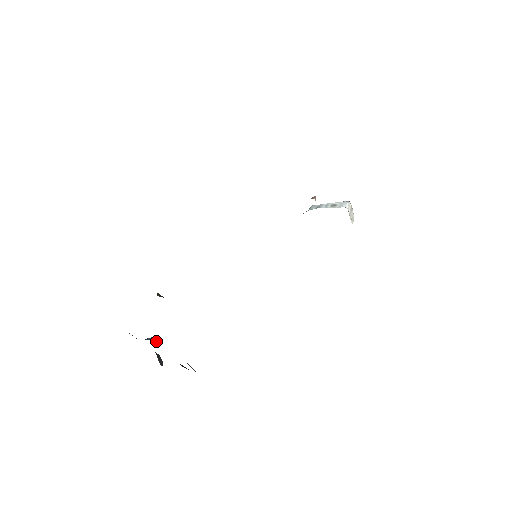
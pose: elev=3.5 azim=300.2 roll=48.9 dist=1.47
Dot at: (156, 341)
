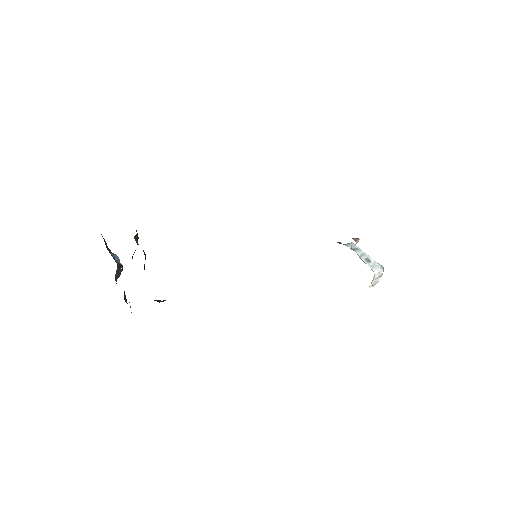
Dot at: (119, 262)
